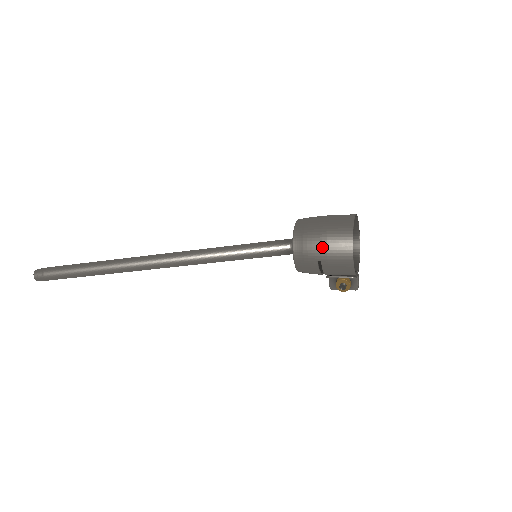
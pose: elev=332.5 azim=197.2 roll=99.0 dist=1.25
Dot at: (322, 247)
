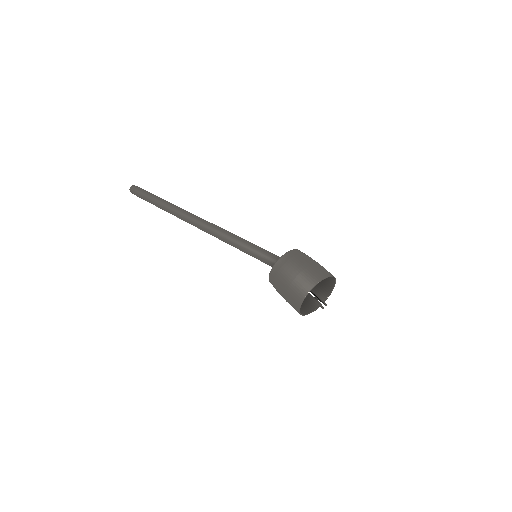
Dot at: (283, 295)
